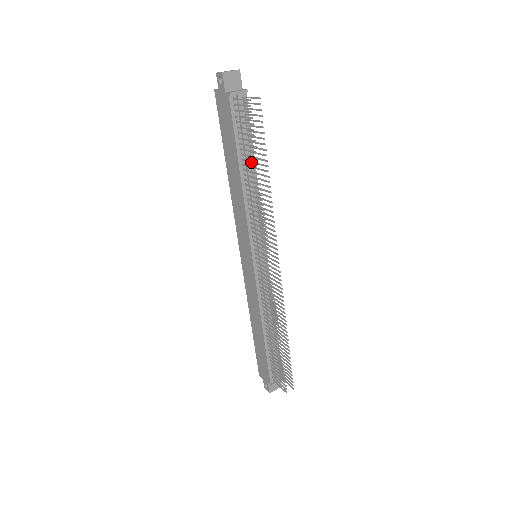
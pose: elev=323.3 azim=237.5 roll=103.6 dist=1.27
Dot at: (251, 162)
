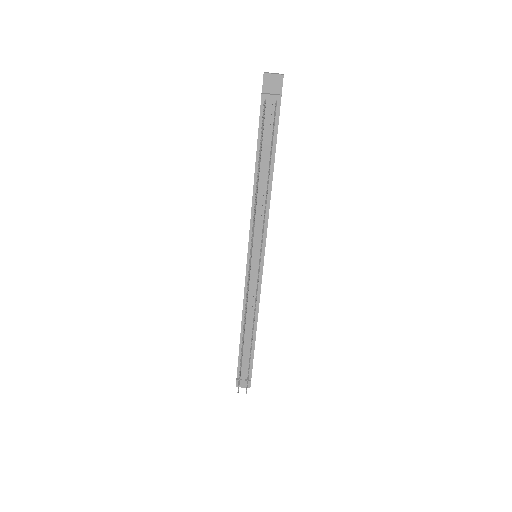
Dot at: (258, 165)
